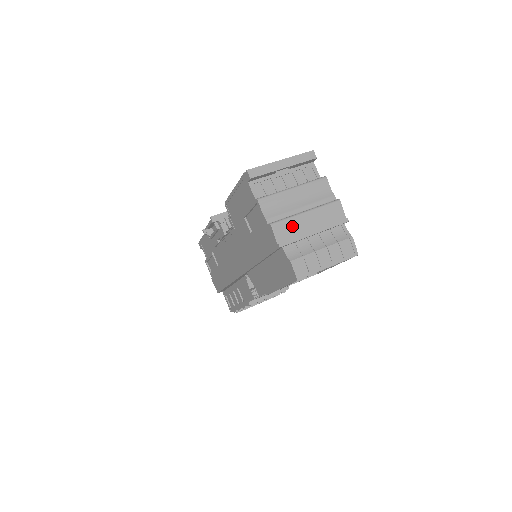
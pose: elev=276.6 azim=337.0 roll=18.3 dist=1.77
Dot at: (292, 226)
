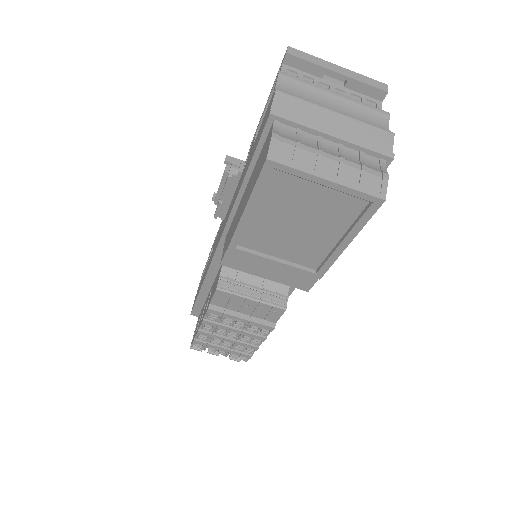
Dot at: (305, 110)
